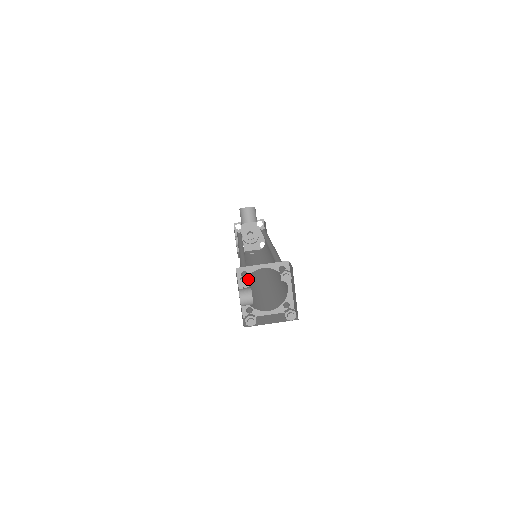
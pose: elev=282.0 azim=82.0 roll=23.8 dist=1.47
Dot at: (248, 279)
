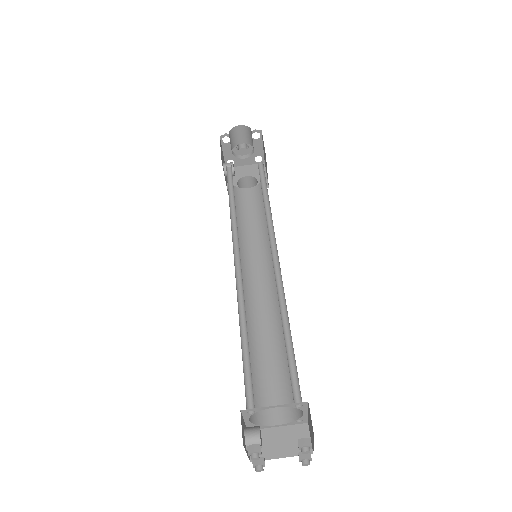
Dot at: (258, 453)
